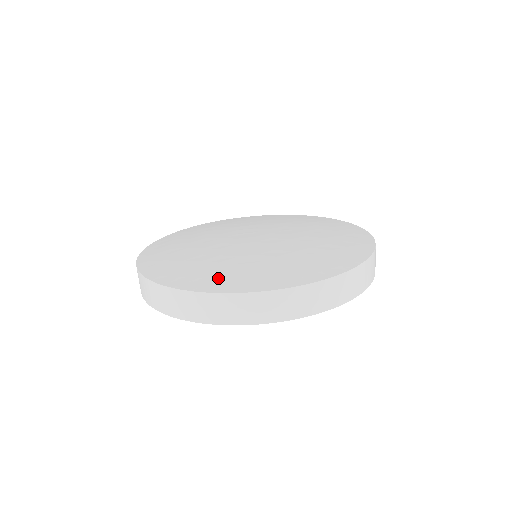
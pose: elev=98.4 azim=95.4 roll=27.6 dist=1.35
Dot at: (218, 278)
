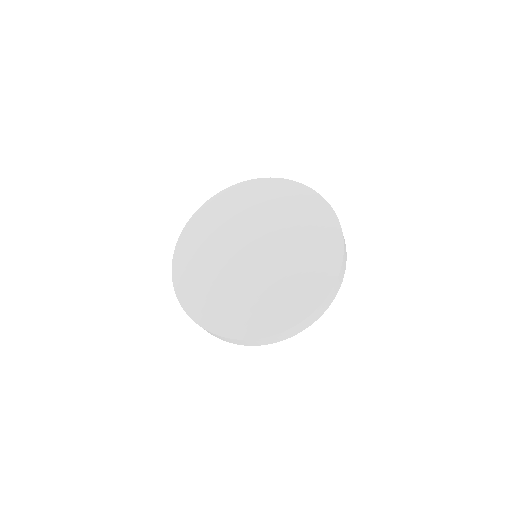
Dot at: (272, 317)
